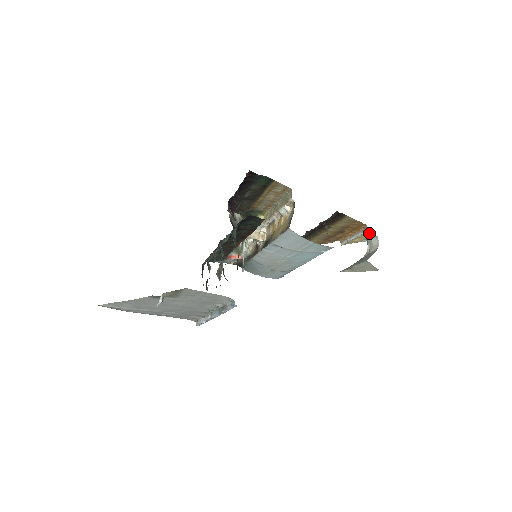
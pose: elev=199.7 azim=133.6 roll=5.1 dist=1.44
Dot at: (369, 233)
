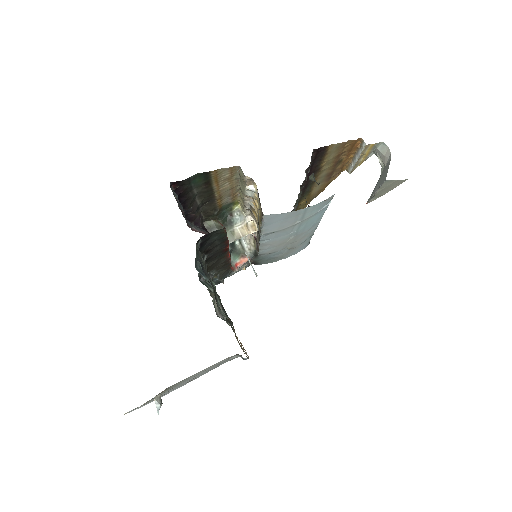
Dot at: (370, 145)
